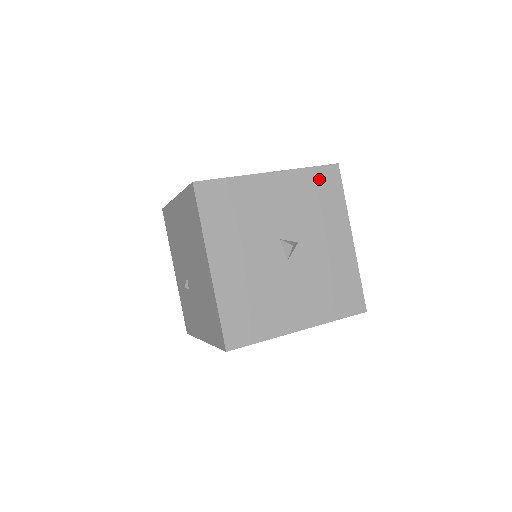
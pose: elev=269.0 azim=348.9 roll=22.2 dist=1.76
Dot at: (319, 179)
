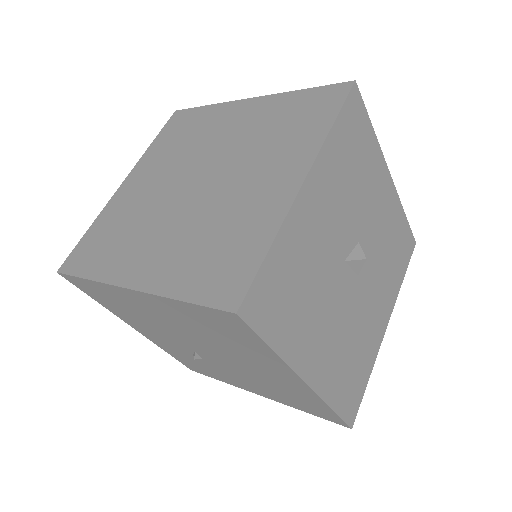
Dot at: (348, 130)
